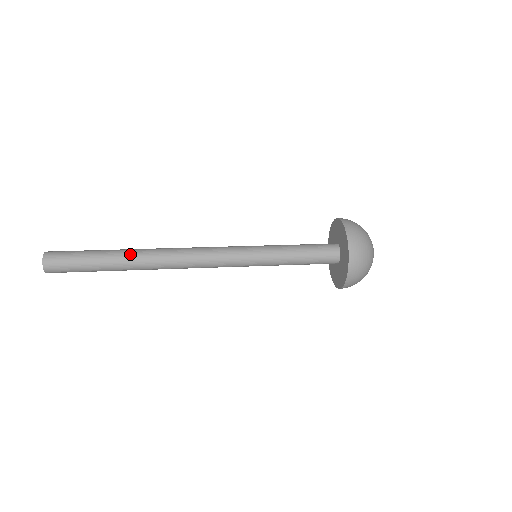
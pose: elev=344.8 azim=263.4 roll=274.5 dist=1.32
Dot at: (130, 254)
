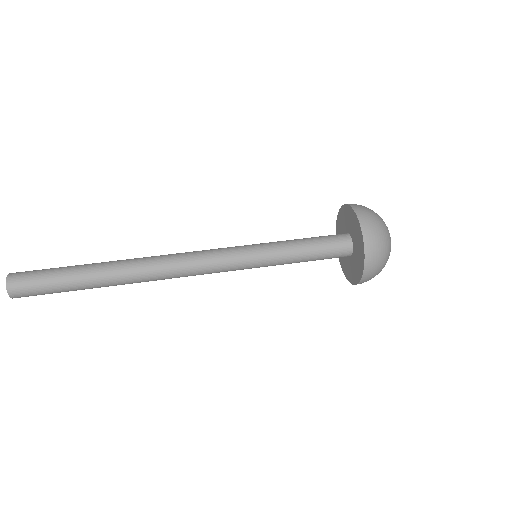
Dot at: (109, 269)
